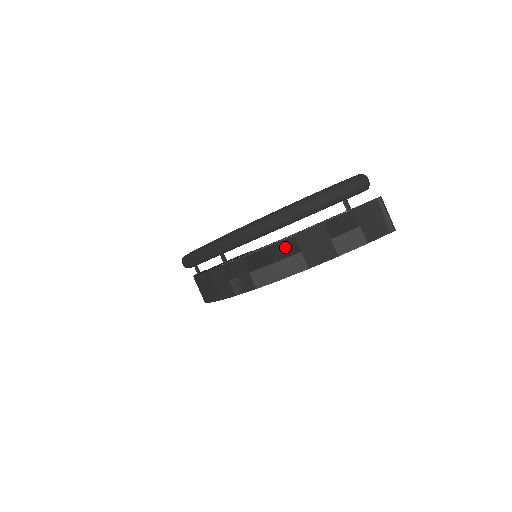
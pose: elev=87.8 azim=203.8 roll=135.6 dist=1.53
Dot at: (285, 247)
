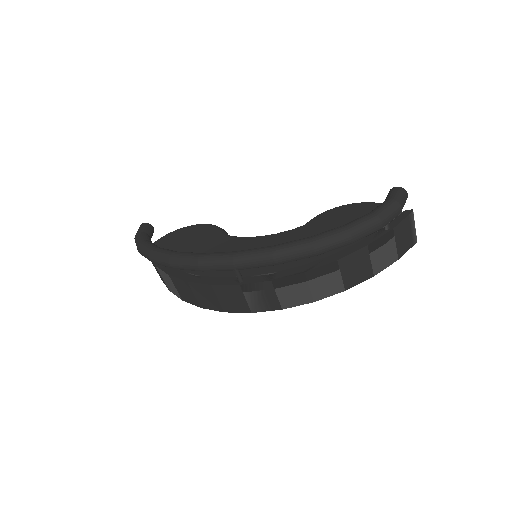
Dot at: (325, 272)
